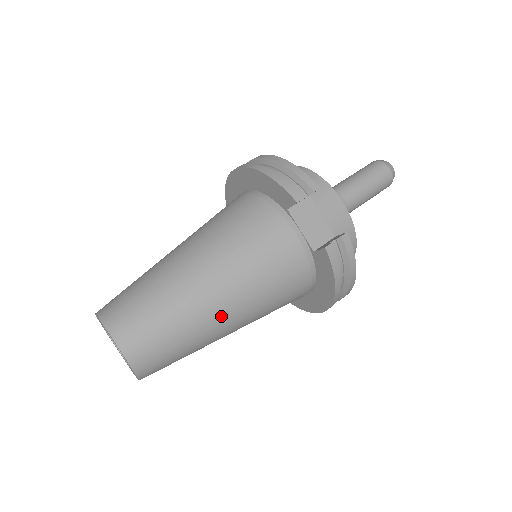
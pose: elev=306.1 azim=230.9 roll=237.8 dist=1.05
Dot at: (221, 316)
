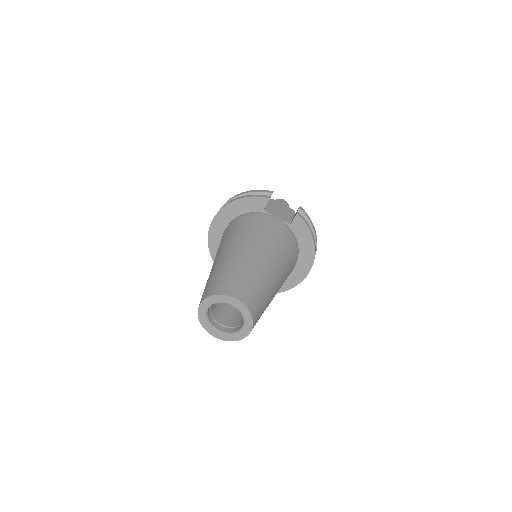
Dot at: (272, 270)
